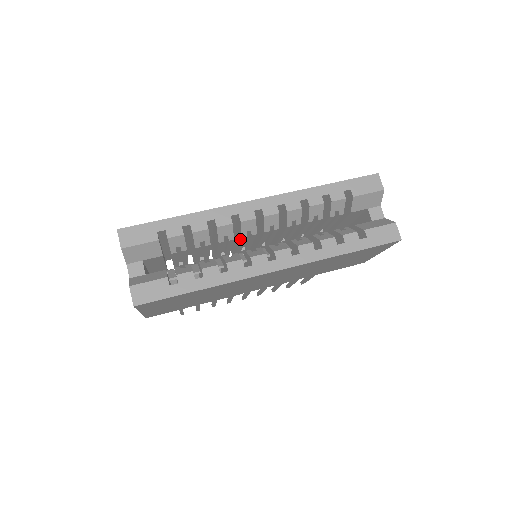
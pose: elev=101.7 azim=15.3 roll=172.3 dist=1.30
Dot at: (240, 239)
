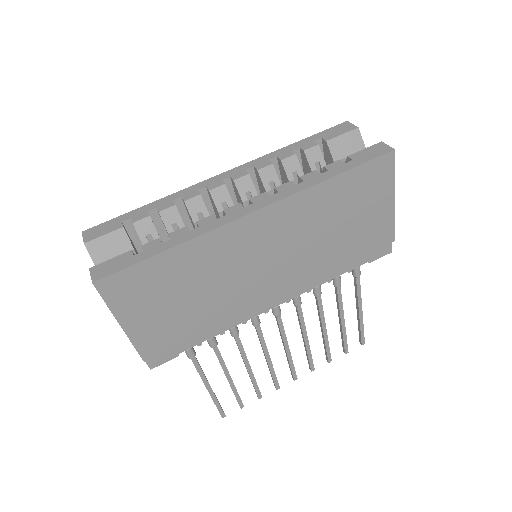
Dot at: occluded
